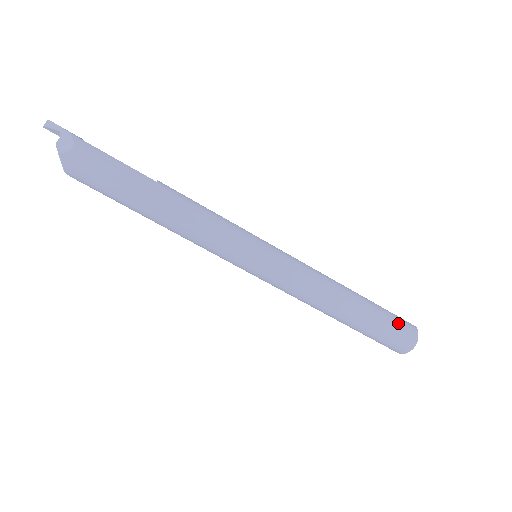
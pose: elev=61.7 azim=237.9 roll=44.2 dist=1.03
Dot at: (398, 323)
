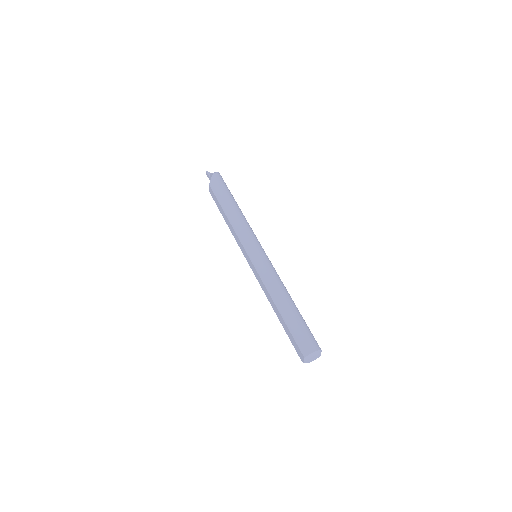
Dot at: occluded
